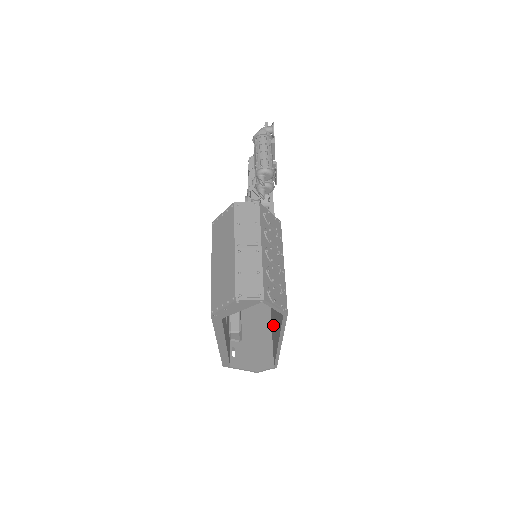
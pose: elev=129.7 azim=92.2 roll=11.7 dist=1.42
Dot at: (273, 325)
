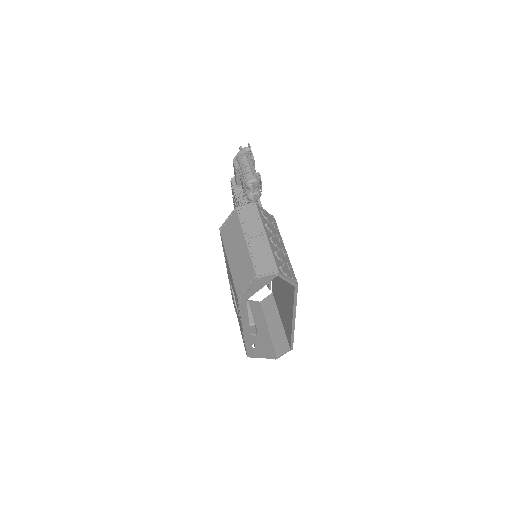
Dot at: (282, 312)
